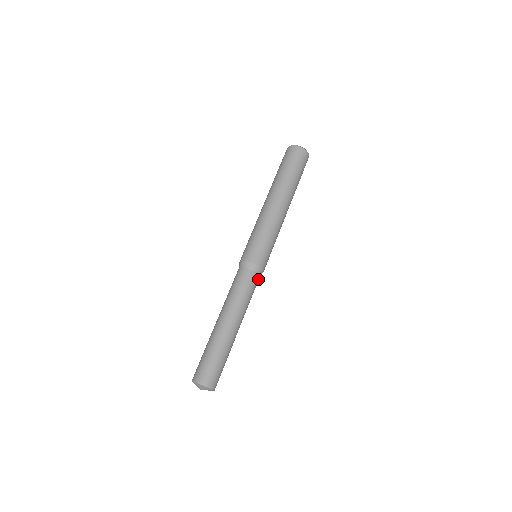
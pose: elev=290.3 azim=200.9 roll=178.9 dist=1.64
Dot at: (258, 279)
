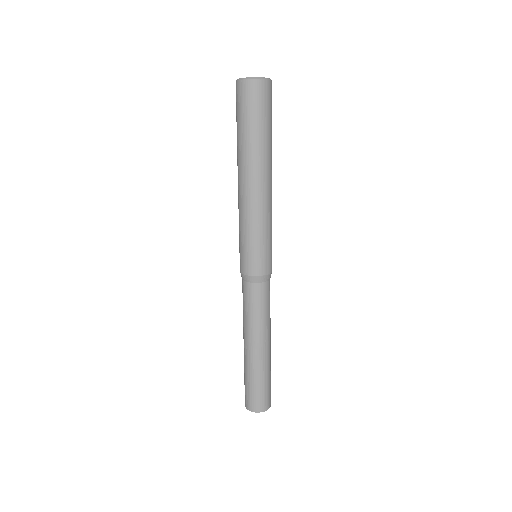
Dot at: (264, 286)
